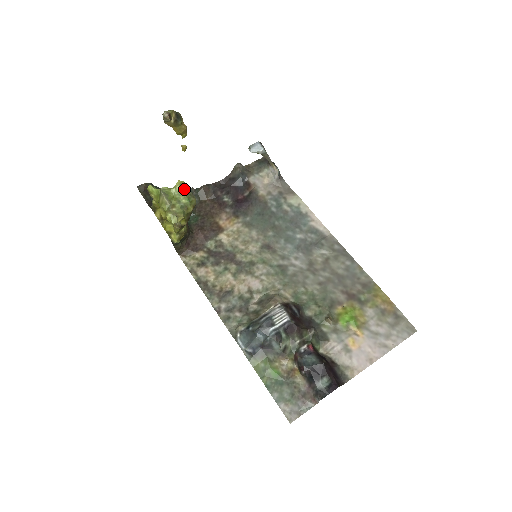
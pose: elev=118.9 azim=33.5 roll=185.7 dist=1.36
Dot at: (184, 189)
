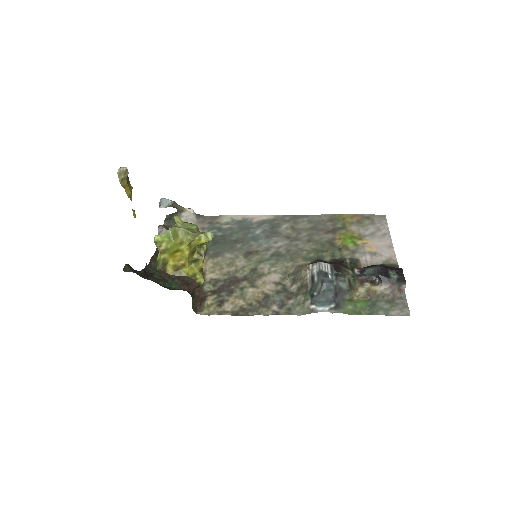
Dot at: (183, 222)
